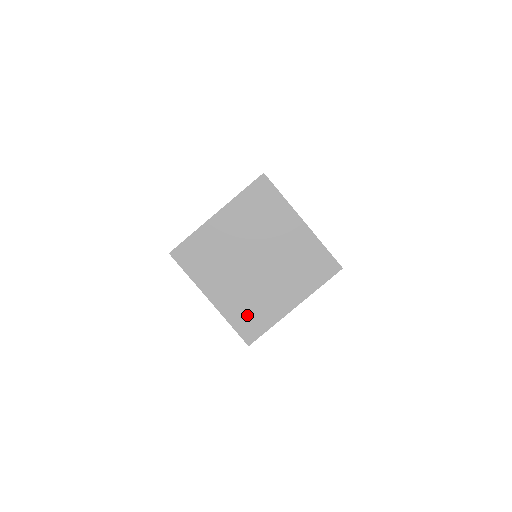
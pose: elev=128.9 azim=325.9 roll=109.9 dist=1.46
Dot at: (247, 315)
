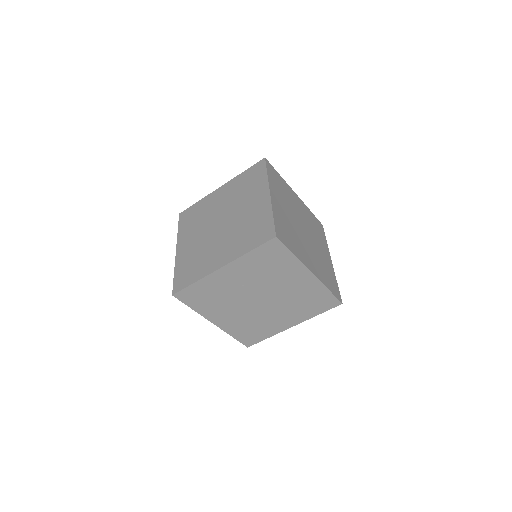
Dot at: (188, 267)
